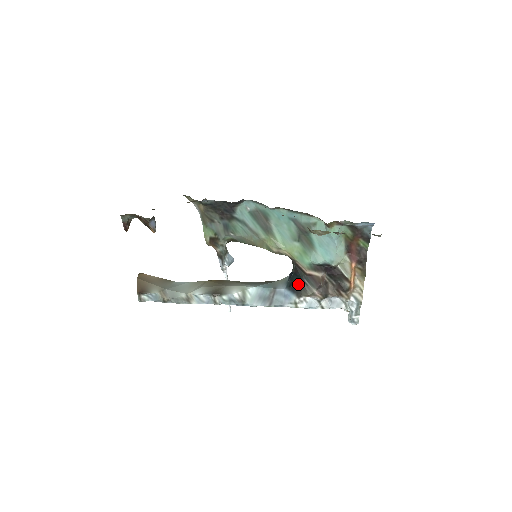
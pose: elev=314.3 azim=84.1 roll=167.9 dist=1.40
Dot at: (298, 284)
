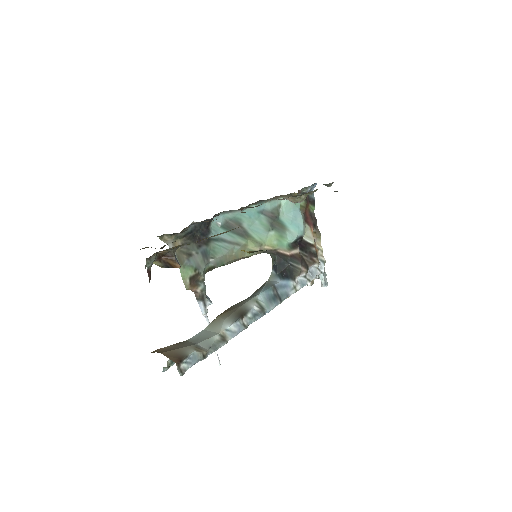
Dot at: (287, 269)
